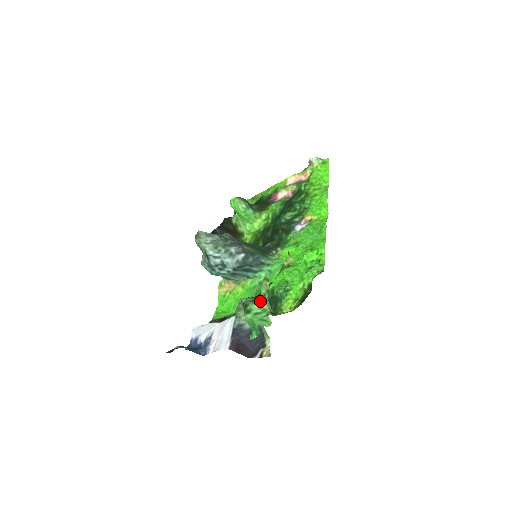
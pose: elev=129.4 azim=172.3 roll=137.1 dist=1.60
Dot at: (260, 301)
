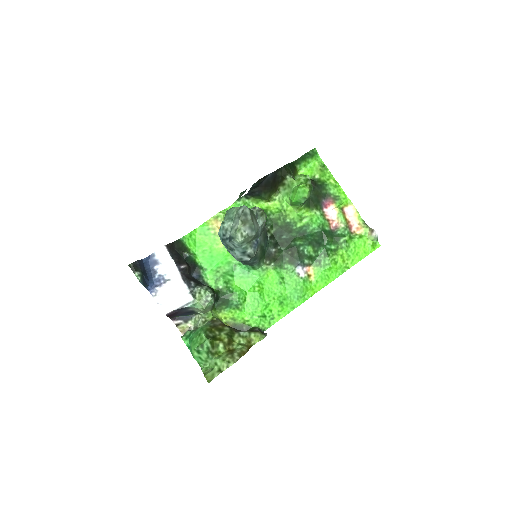
Dot at: (211, 358)
